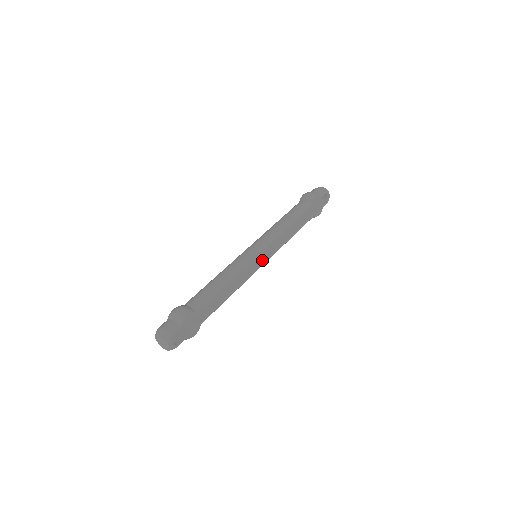
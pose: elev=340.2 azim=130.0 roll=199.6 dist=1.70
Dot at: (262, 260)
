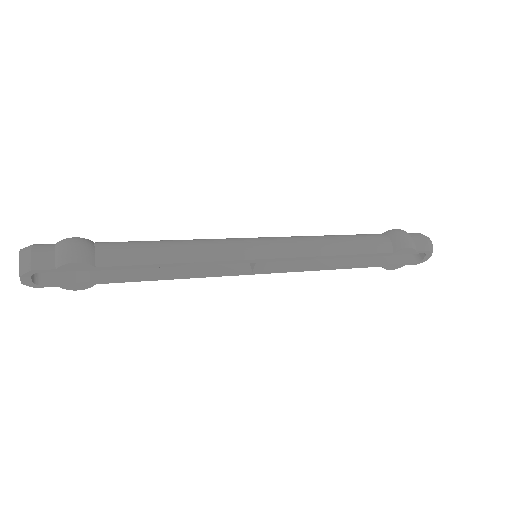
Dot at: (257, 268)
